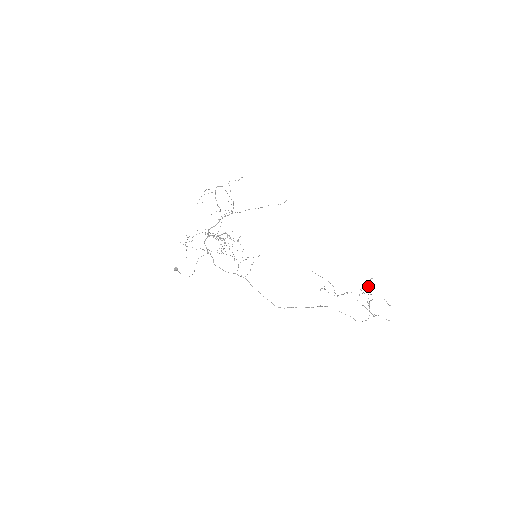
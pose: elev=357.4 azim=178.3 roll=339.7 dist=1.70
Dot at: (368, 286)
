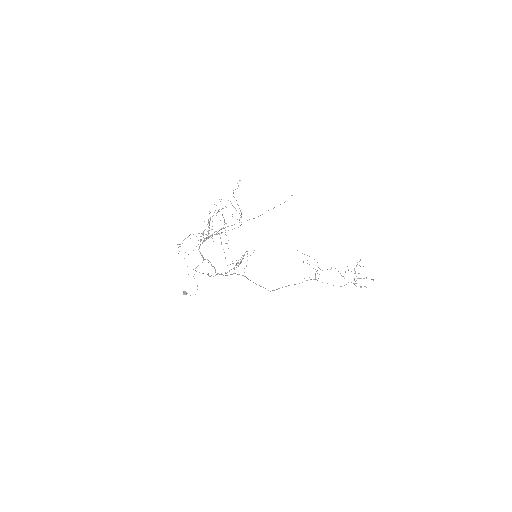
Dot at: occluded
